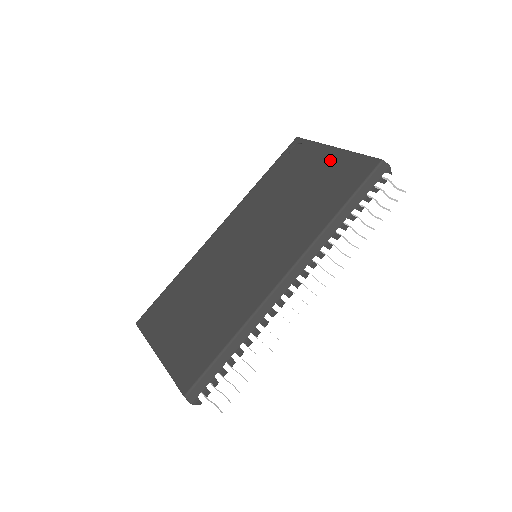
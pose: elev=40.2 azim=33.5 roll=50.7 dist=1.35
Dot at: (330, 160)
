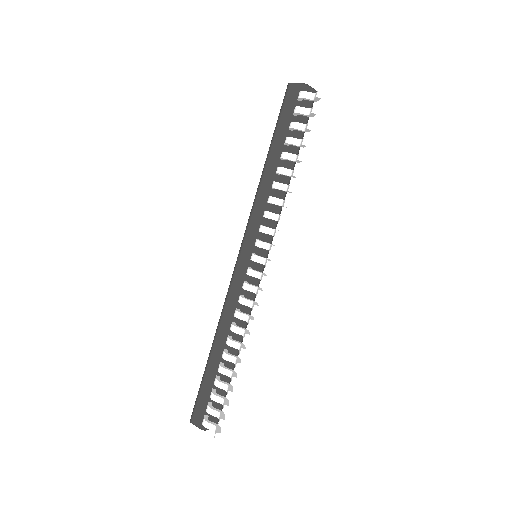
Dot at: occluded
